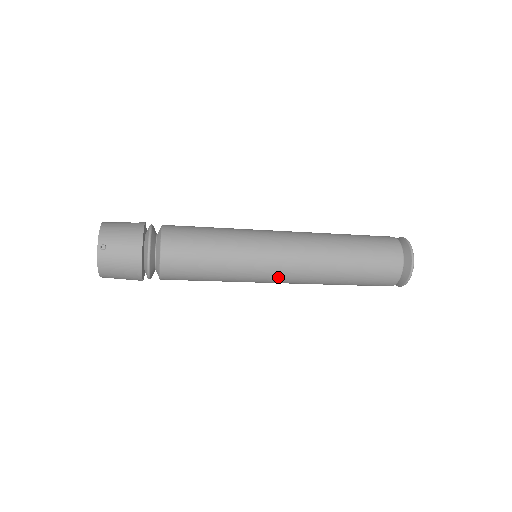
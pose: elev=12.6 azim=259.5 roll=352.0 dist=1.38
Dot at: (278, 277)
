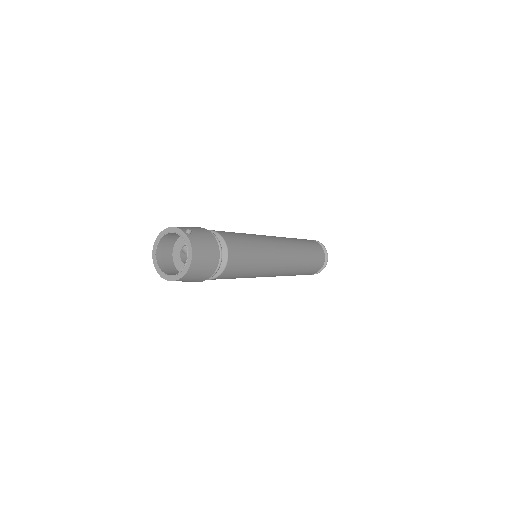
Dot at: (282, 257)
